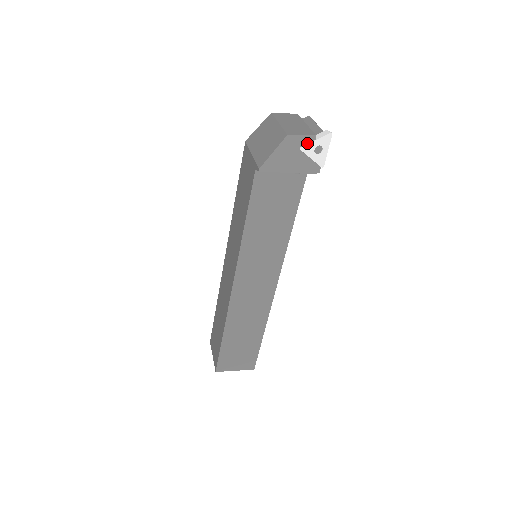
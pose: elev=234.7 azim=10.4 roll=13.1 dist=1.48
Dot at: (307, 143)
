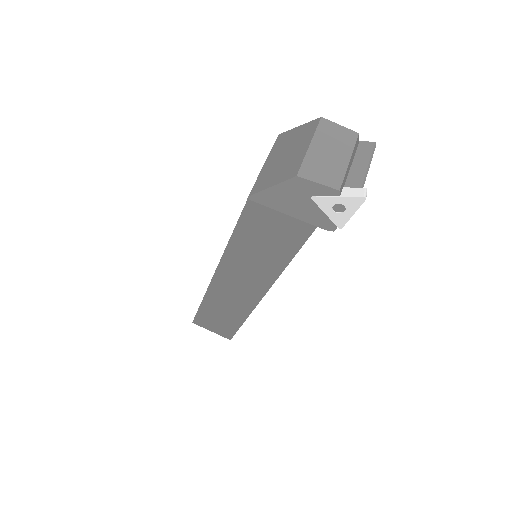
Dot at: (324, 195)
